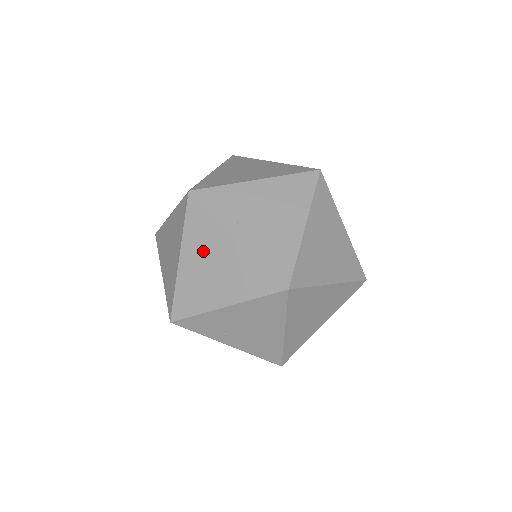
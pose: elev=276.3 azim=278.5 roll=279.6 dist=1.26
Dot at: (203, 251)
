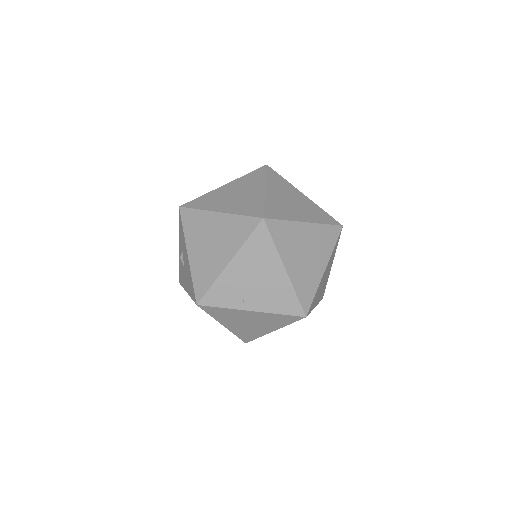
Dot at: (235, 320)
